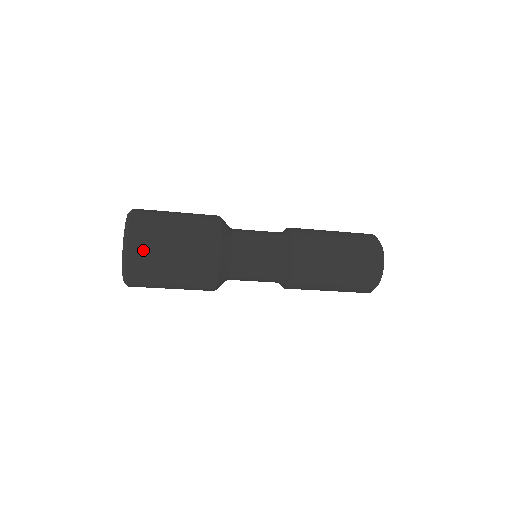
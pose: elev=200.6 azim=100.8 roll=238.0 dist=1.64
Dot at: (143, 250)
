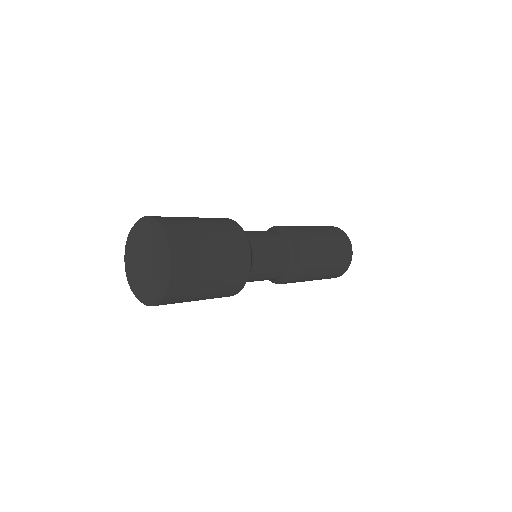
Dot at: (166, 304)
